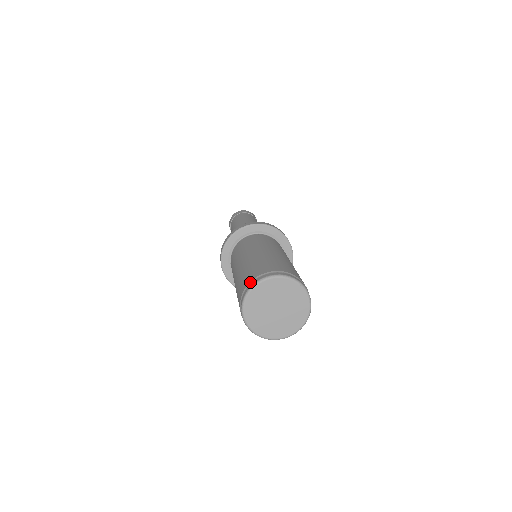
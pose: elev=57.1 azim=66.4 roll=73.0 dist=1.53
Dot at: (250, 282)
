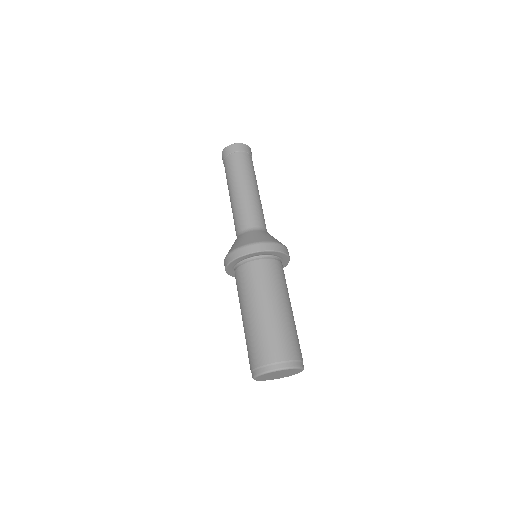
Dot at: (270, 364)
